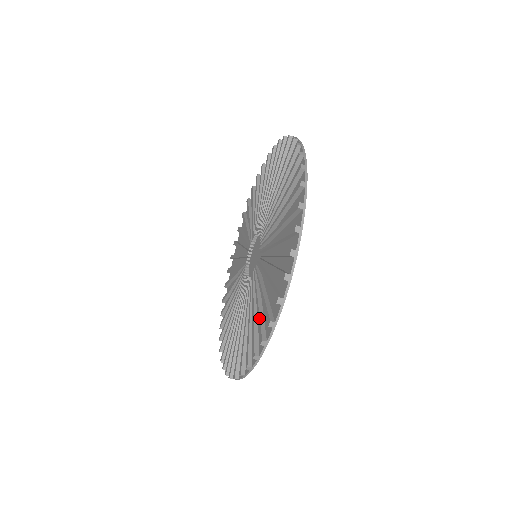
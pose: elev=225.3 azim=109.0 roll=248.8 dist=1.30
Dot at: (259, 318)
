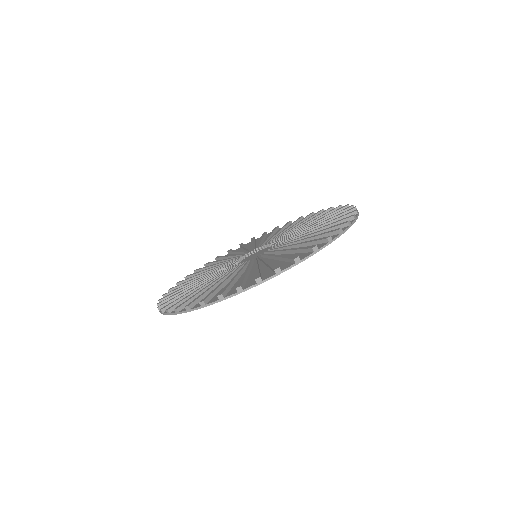
Dot at: (326, 228)
